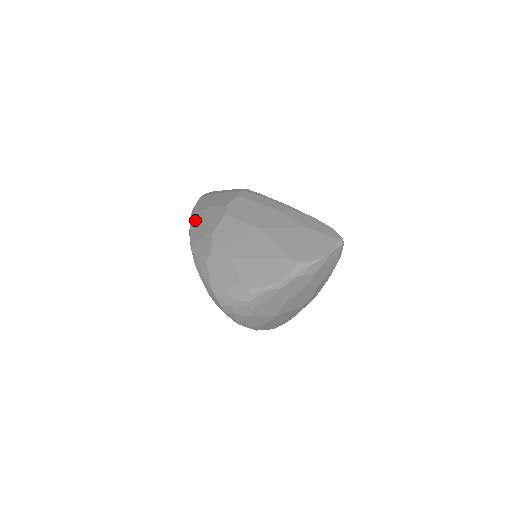
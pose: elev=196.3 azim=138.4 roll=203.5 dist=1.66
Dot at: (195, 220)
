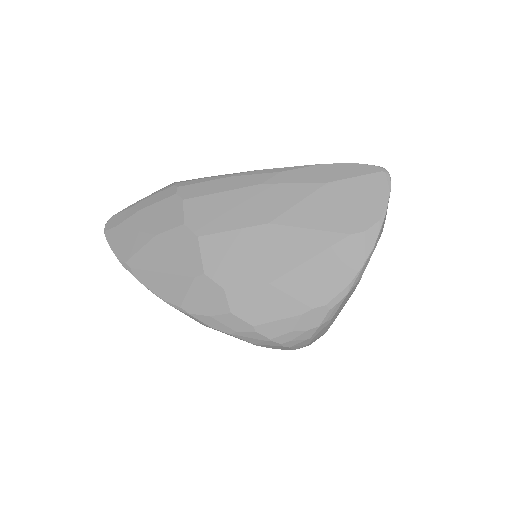
Dot at: (144, 270)
